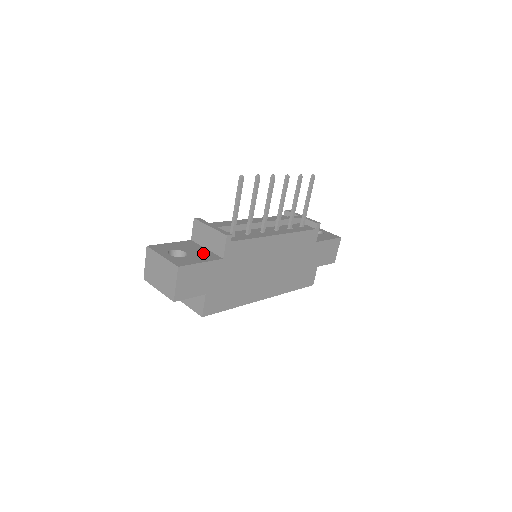
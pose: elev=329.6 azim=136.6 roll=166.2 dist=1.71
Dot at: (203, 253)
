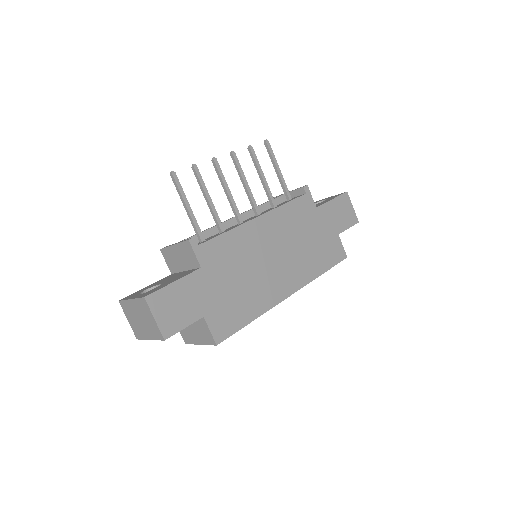
Dot at: (179, 275)
